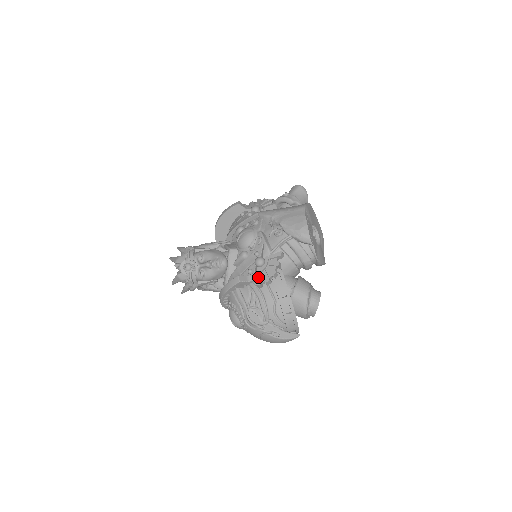
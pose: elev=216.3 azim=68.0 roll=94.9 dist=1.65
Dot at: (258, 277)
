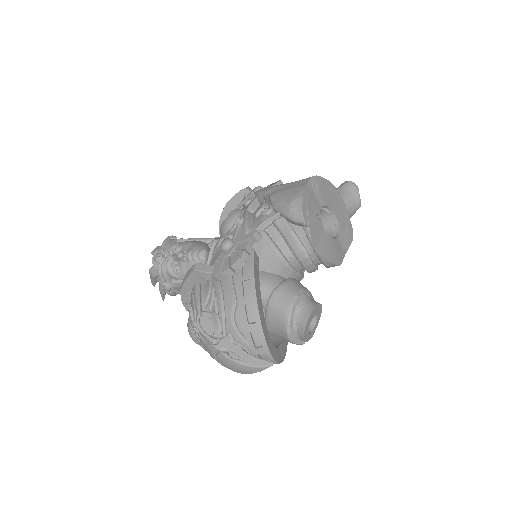
Dot at: (218, 265)
